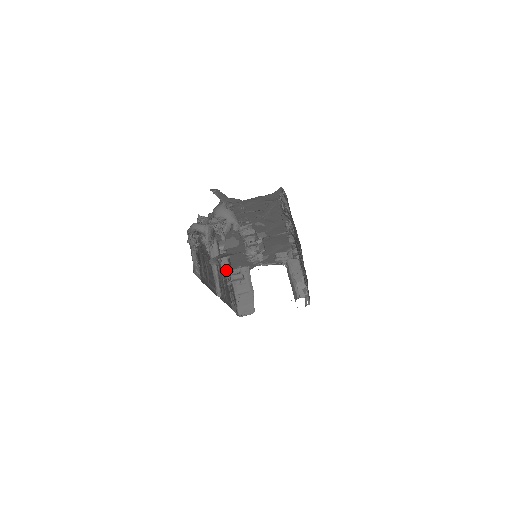
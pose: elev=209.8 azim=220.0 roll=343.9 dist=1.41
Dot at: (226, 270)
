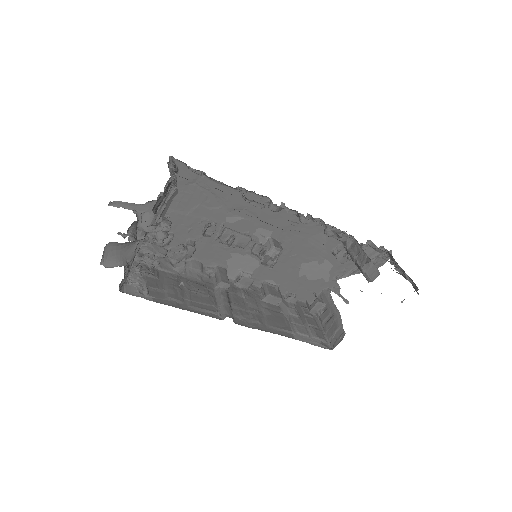
Dot at: (266, 297)
